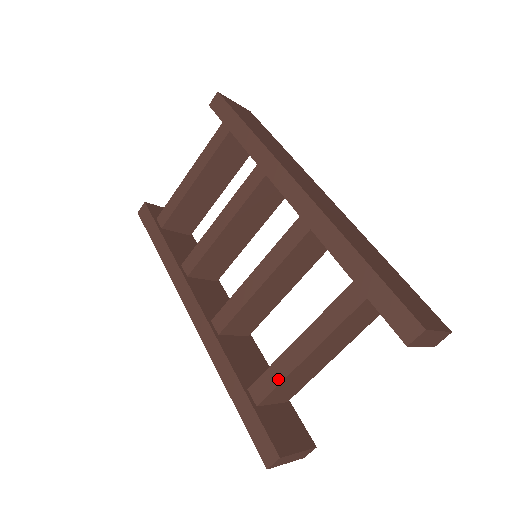
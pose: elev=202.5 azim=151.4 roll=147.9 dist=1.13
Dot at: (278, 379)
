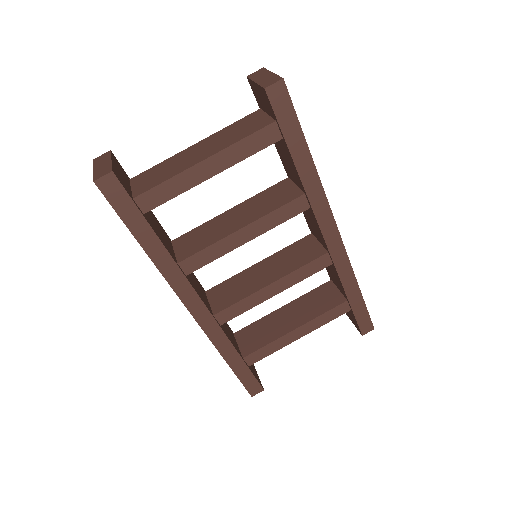
Dot at: (272, 351)
